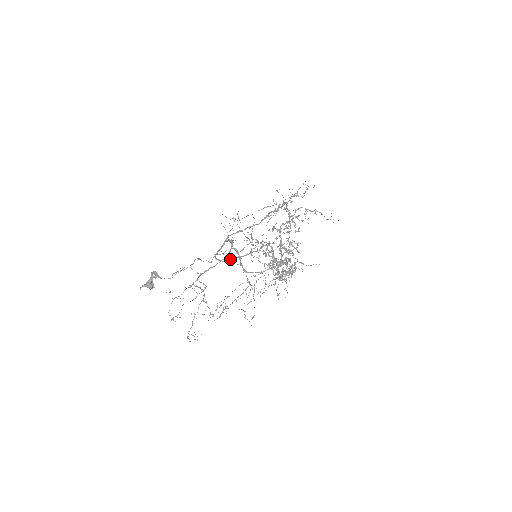
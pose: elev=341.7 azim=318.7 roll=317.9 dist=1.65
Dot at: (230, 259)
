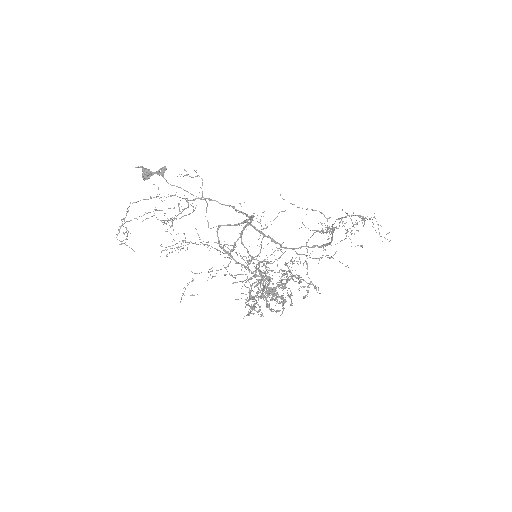
Dot at: occluded
